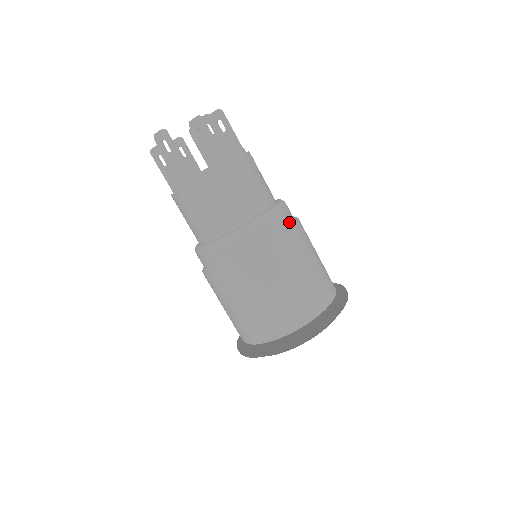
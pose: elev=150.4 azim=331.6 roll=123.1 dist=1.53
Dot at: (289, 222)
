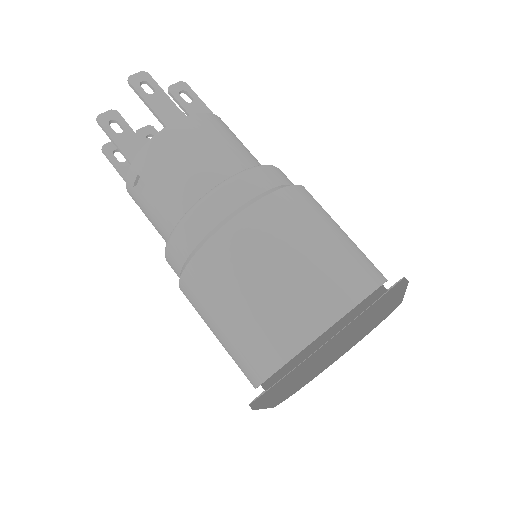
Dot at: occluded
